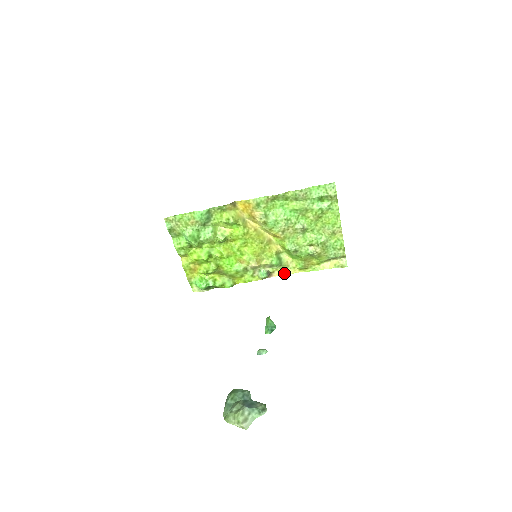
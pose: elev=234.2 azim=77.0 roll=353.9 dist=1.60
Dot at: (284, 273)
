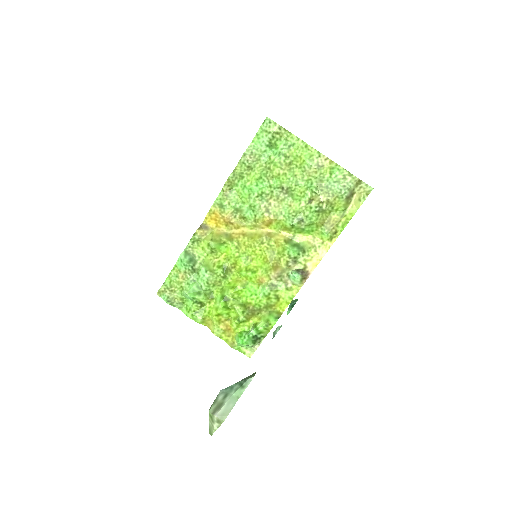
Dot at: (319, 259)
